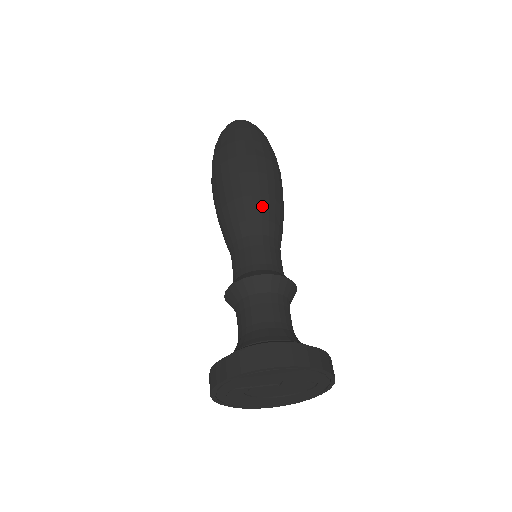
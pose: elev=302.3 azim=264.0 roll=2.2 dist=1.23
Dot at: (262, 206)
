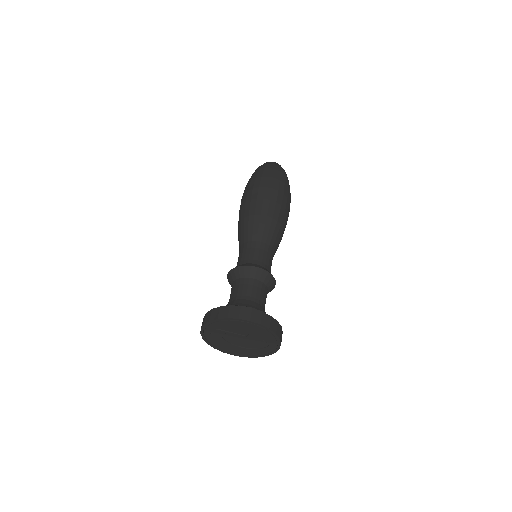
Dot at: (271, 225)
